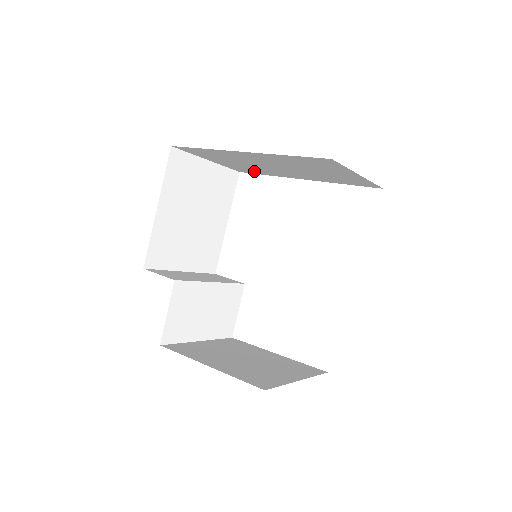
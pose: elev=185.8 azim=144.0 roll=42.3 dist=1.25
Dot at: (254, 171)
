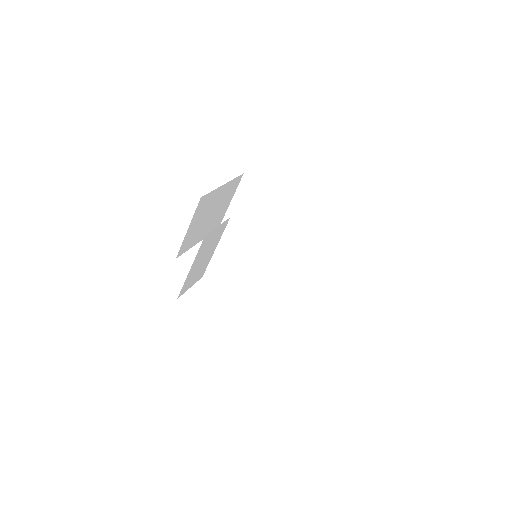
Dot at: (239, 232)
